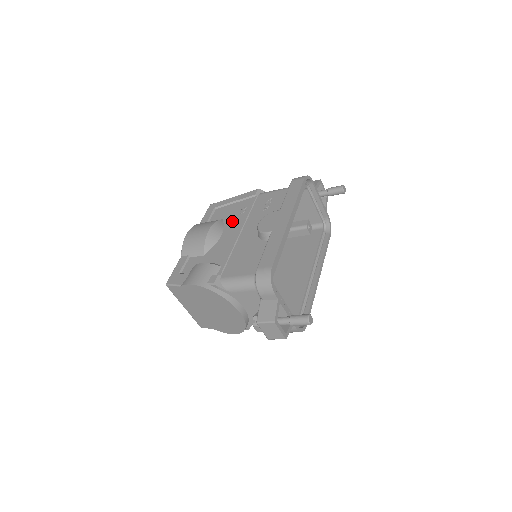
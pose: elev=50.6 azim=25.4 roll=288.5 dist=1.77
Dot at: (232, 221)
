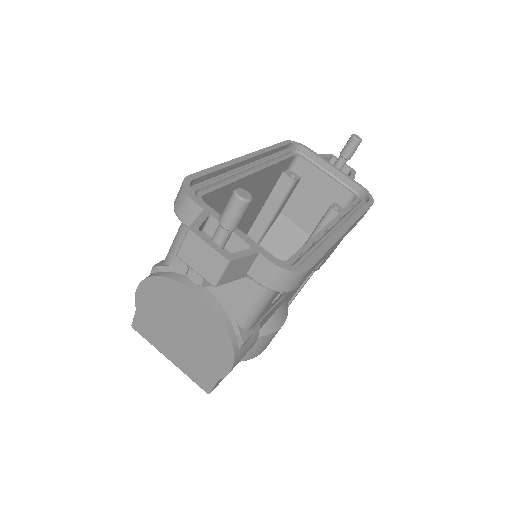
Dot at: occluded
